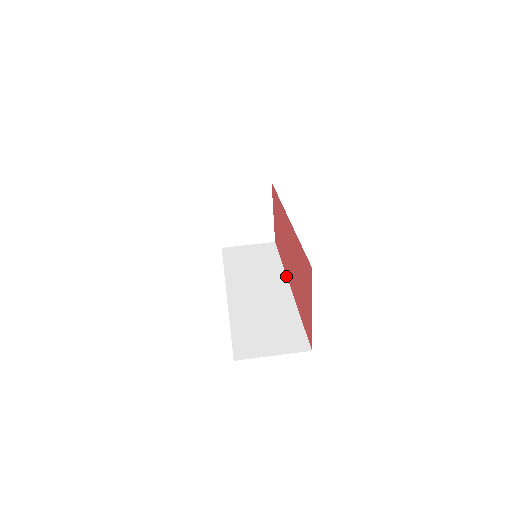
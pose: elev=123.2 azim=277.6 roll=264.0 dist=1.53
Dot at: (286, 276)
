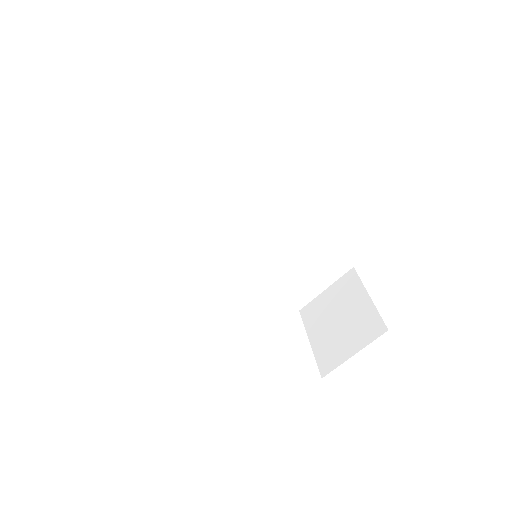
Dot at: (262, 187)
